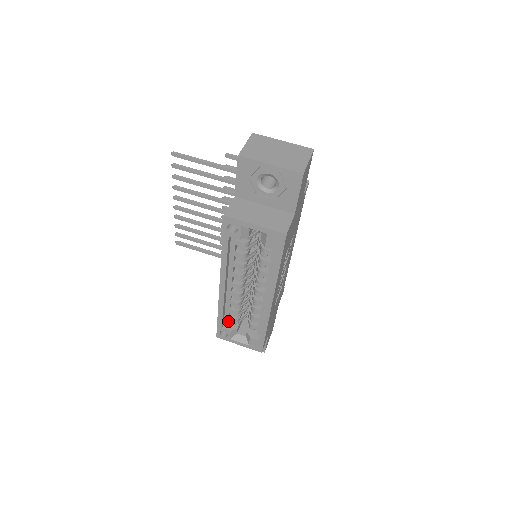
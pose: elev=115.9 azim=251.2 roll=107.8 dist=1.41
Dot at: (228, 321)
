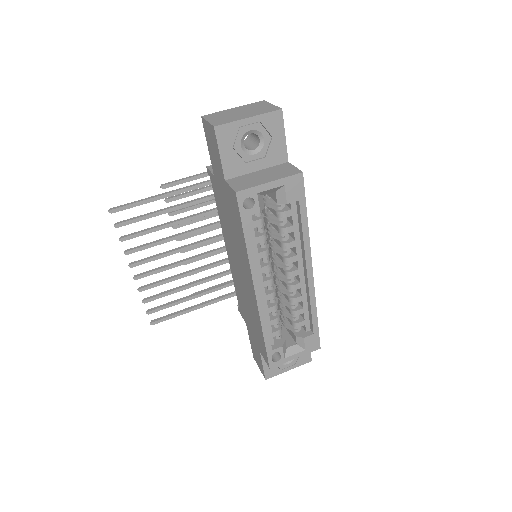
Dot at: (273, 339)
